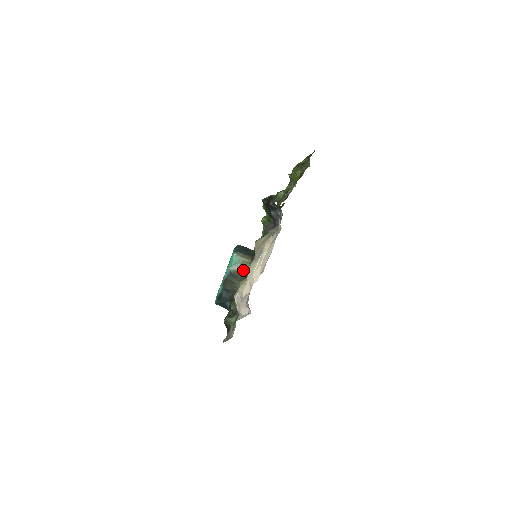
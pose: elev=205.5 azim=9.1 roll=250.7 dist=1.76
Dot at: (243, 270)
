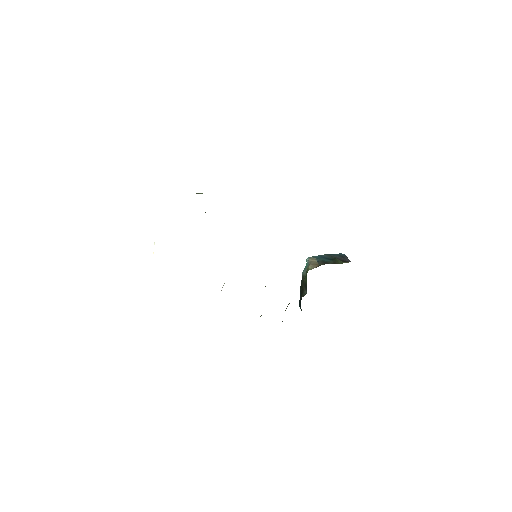
Dot at: (305, 276)
